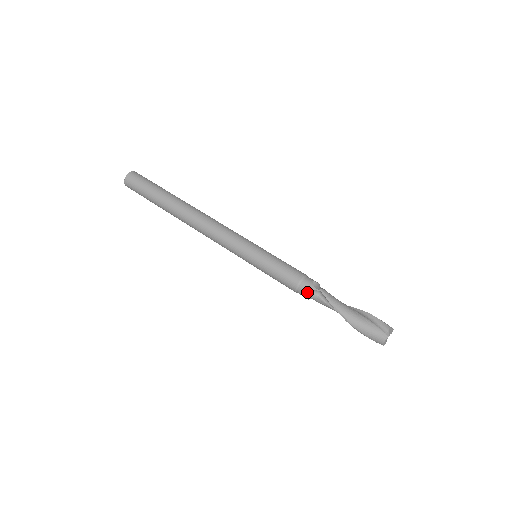
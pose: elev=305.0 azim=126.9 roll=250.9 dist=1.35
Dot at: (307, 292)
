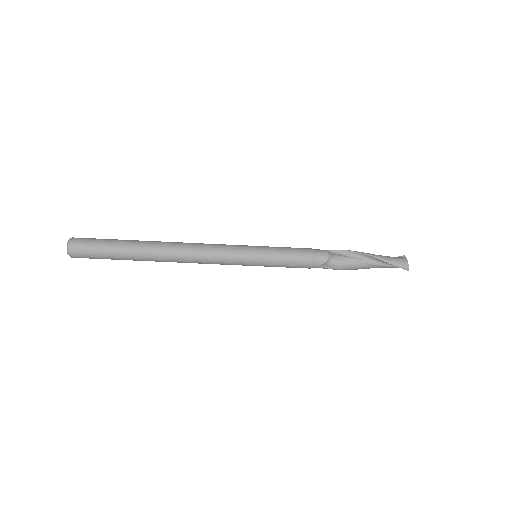
Dot at: occluded
